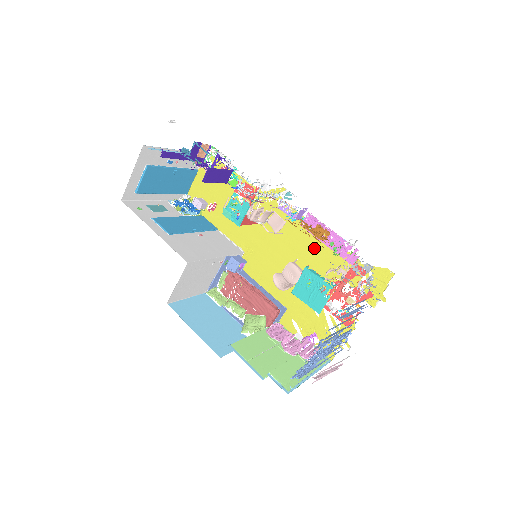
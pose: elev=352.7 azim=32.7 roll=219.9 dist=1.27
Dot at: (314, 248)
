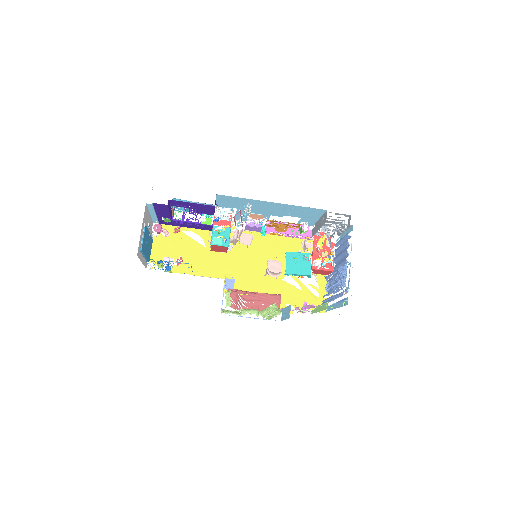
Dot at: (275, 247)
